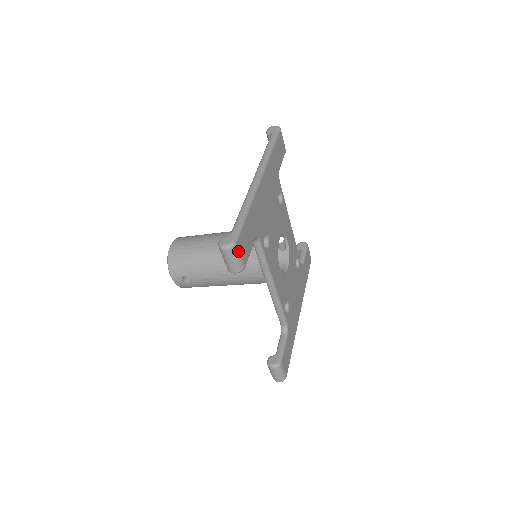
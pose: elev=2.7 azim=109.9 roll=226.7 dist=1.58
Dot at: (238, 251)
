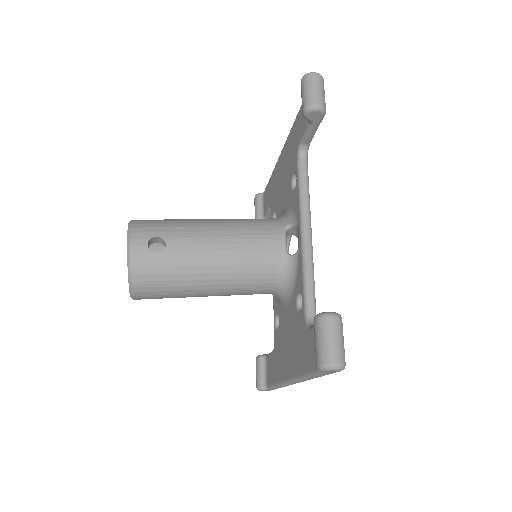
Dot at: occluded
